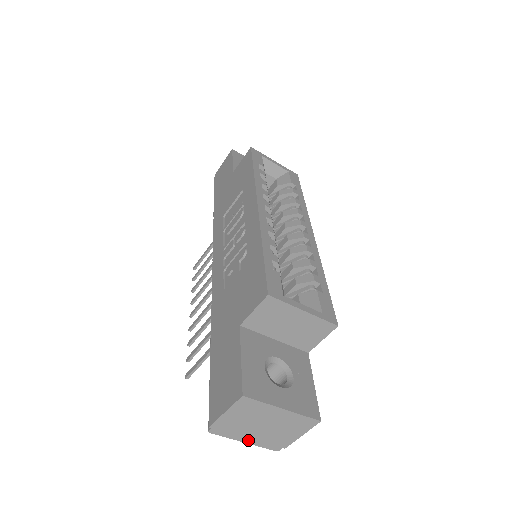
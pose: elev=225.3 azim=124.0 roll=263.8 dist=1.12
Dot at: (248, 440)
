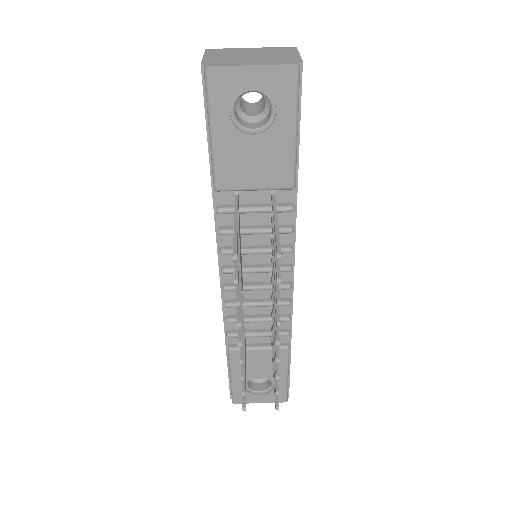
Dot at: (254, 64)
